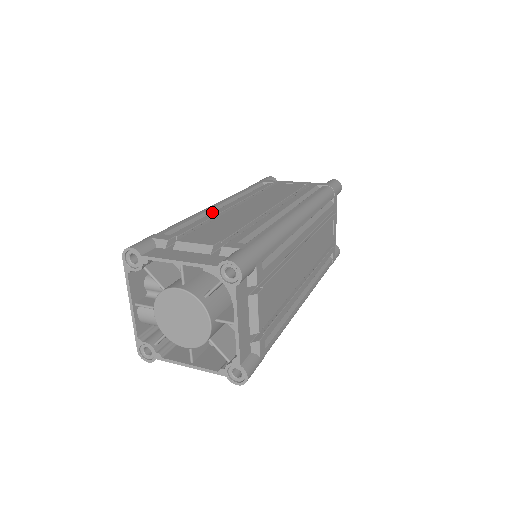
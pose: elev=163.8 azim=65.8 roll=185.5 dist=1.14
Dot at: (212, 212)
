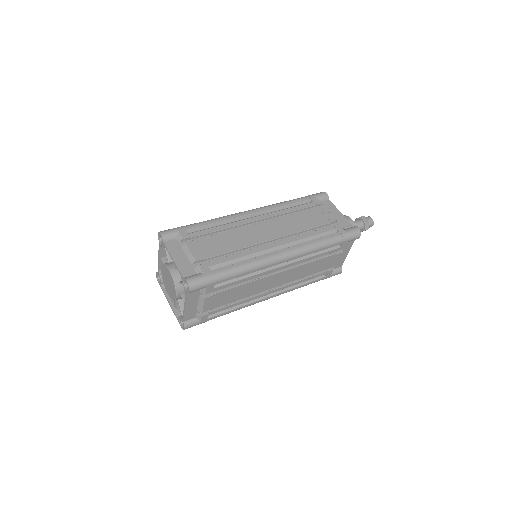
Dot at: occluded
